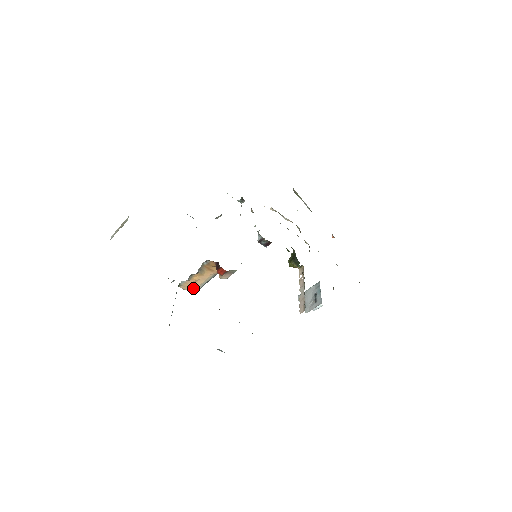
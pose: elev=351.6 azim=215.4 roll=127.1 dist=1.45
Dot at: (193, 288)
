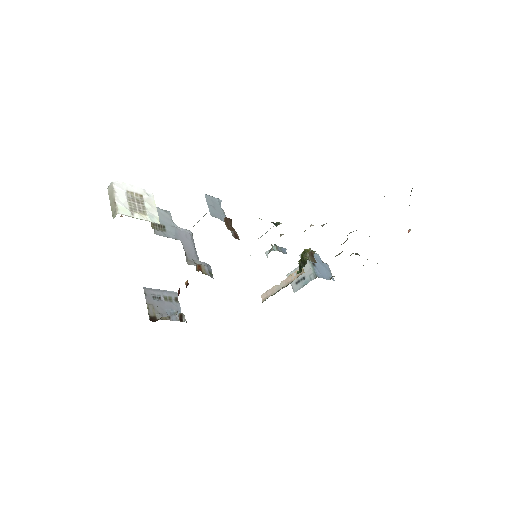
Dot at: occluded
